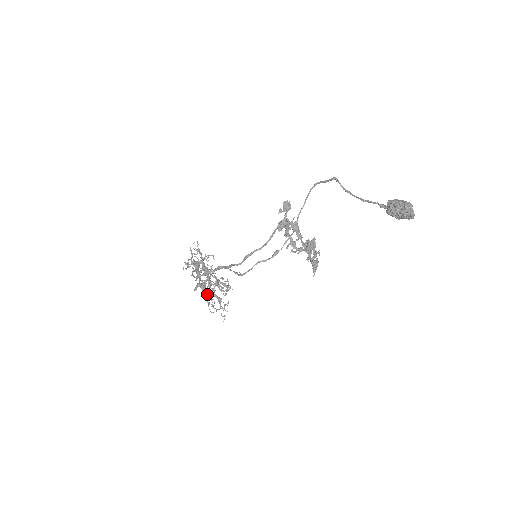
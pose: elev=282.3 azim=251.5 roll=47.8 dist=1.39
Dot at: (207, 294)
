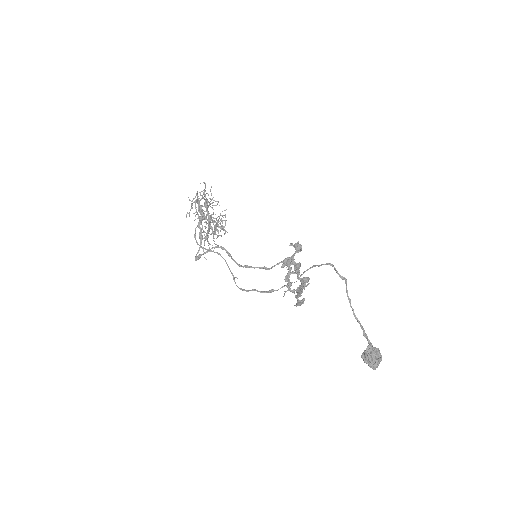
Dot at: (204, 238)
